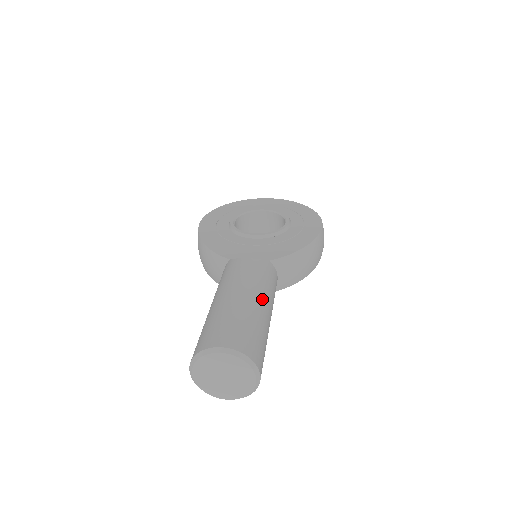
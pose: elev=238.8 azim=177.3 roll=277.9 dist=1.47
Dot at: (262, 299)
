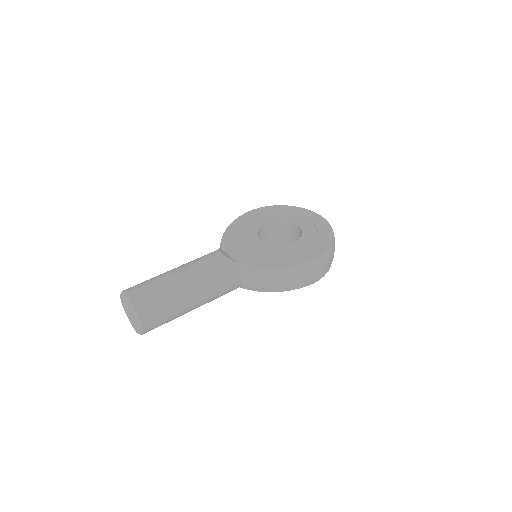
Dot at: (194, 285)
